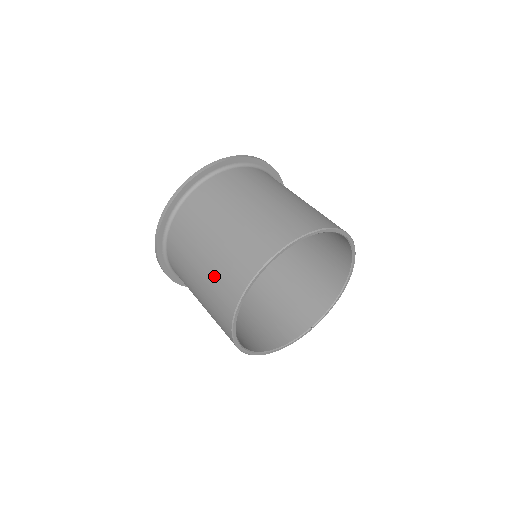
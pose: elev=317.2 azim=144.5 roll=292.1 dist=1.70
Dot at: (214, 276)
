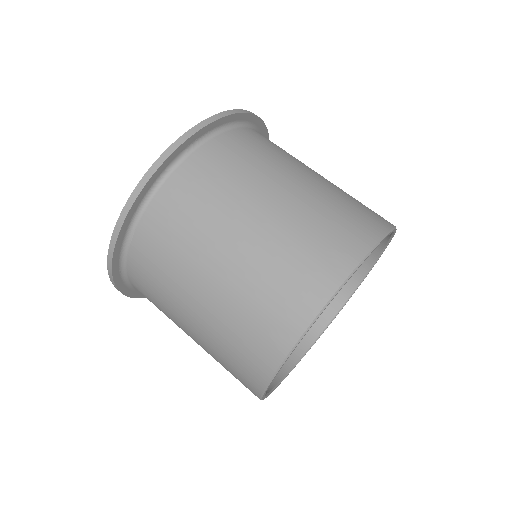
Dot at: occluded
